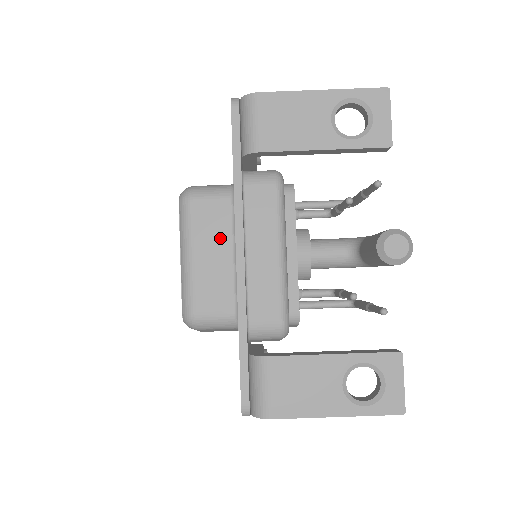
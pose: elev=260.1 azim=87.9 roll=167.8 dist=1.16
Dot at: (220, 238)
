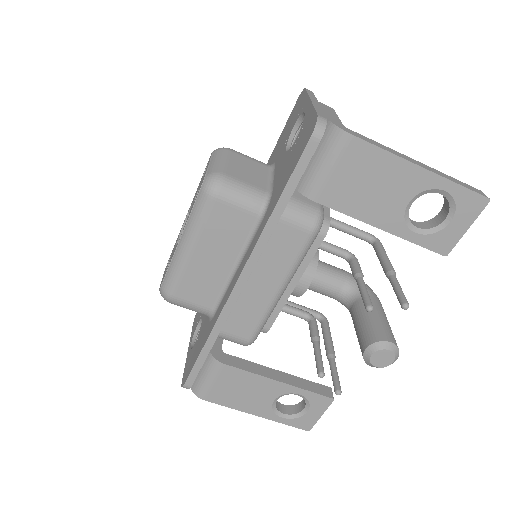
Dot at: (228, 246)
